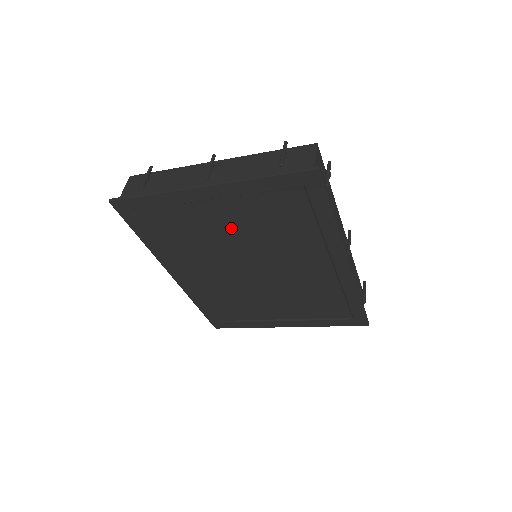
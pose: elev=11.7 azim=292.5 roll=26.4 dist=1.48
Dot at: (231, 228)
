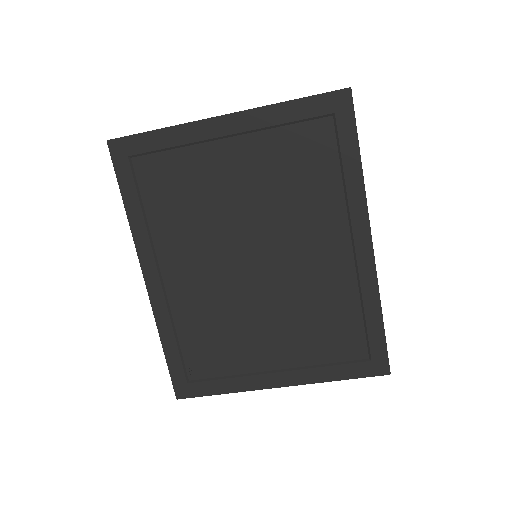
Dot at: (241, 185)
